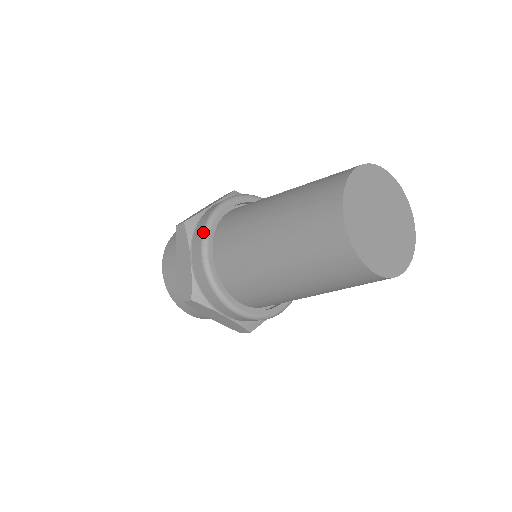
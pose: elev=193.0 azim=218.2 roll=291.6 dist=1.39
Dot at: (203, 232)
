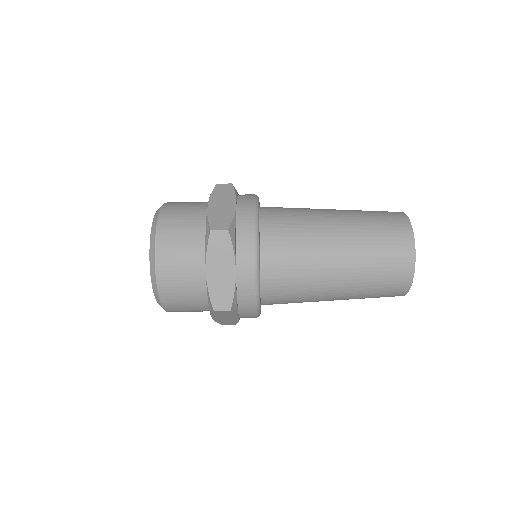
Dot at: (255, 245)
